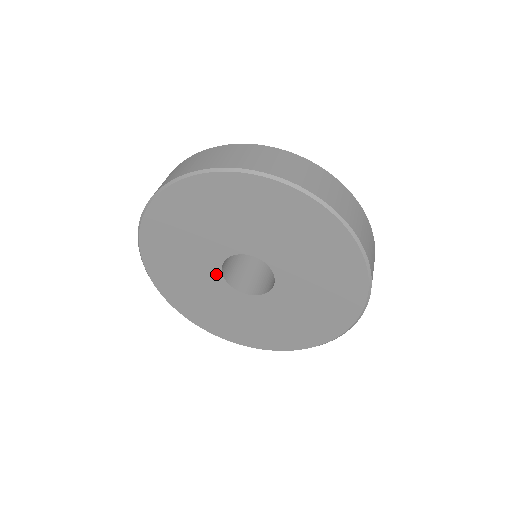
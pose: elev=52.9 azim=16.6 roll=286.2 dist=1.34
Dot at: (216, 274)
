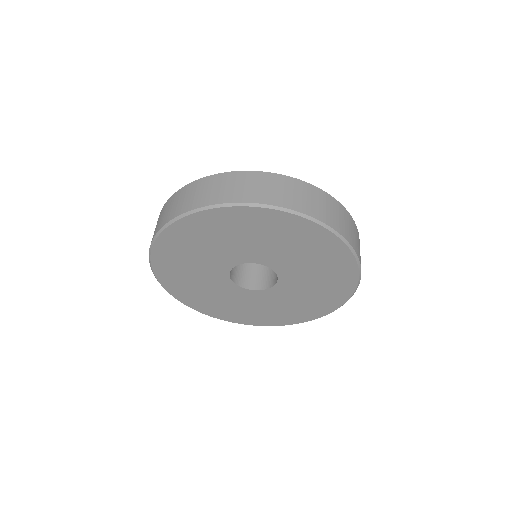
Dot at: (228, 265)
